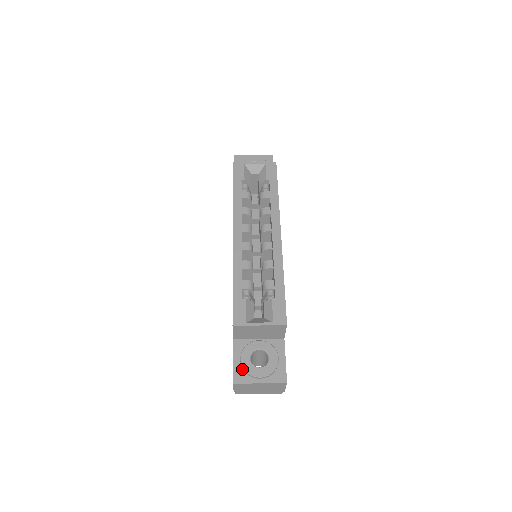
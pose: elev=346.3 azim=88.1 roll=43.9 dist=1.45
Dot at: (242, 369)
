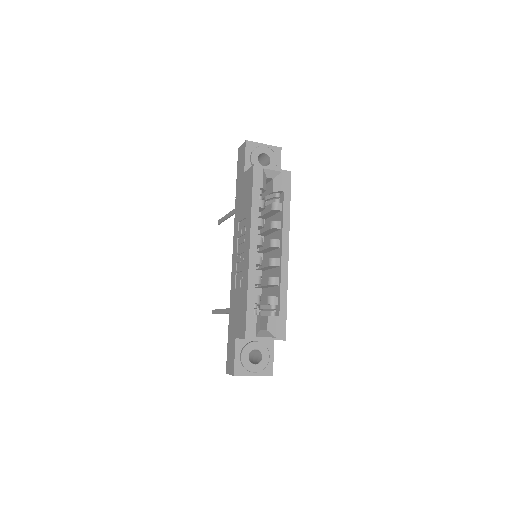
Dot at: (241, 364)
